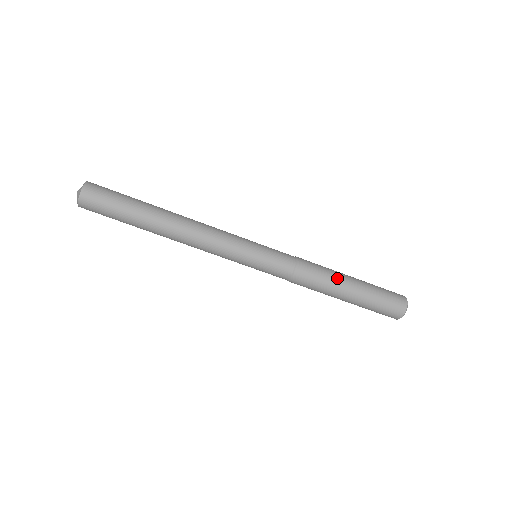
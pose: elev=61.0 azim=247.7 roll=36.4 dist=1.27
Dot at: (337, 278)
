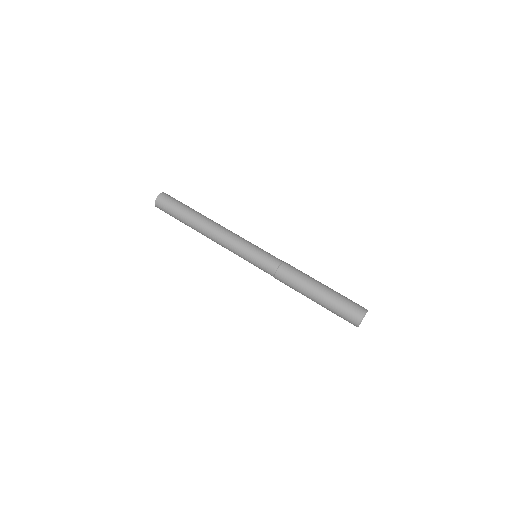
Dot at: (309, 282)
